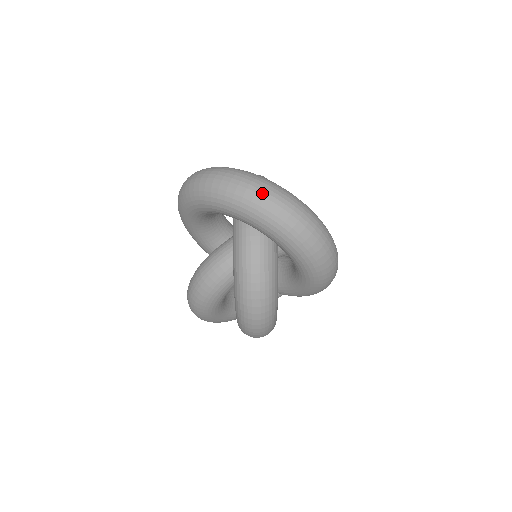
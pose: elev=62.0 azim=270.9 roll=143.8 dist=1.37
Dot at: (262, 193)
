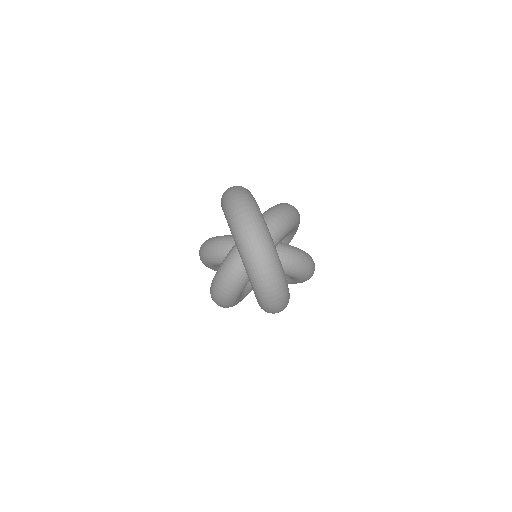
Dot at: (253, 243)
